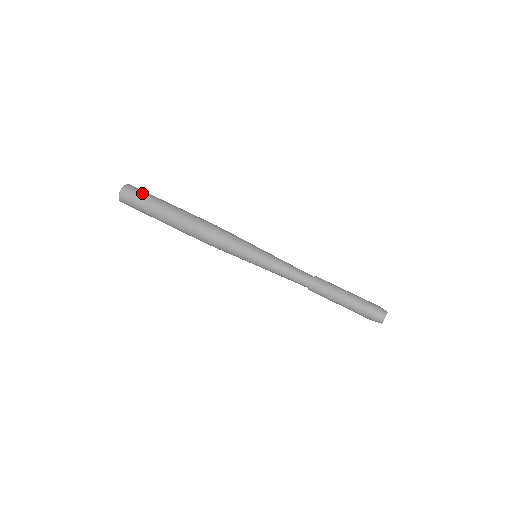
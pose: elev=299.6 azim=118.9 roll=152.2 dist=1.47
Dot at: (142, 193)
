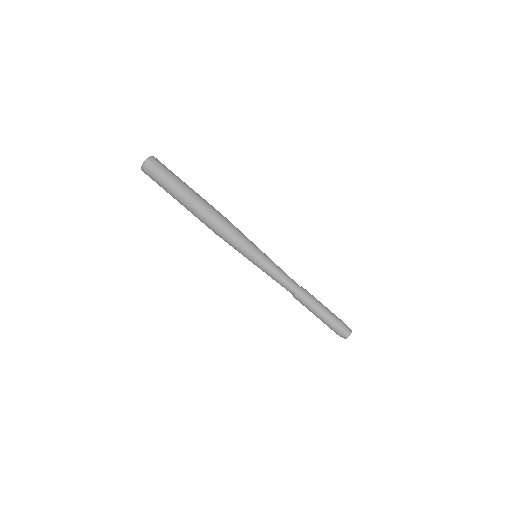
Dot at: (160, 175)
